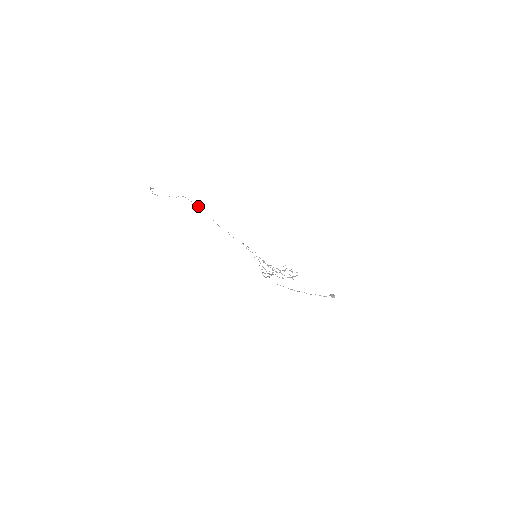
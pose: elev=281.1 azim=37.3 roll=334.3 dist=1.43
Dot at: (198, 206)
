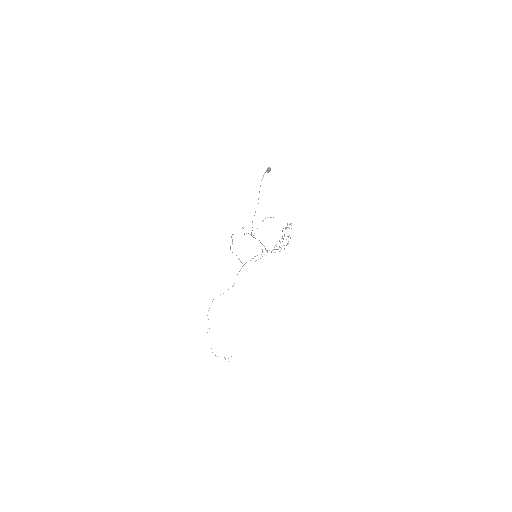
Dot at: occluded
